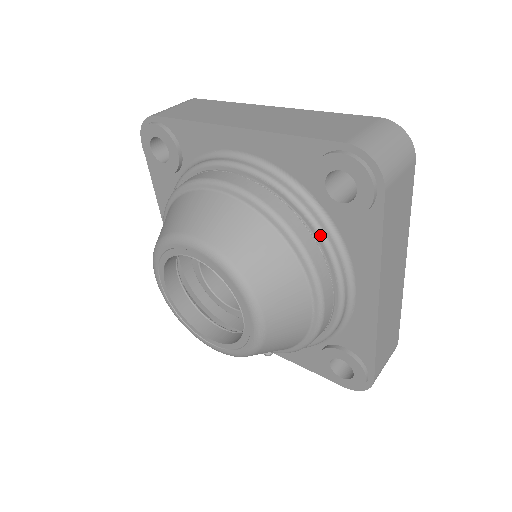
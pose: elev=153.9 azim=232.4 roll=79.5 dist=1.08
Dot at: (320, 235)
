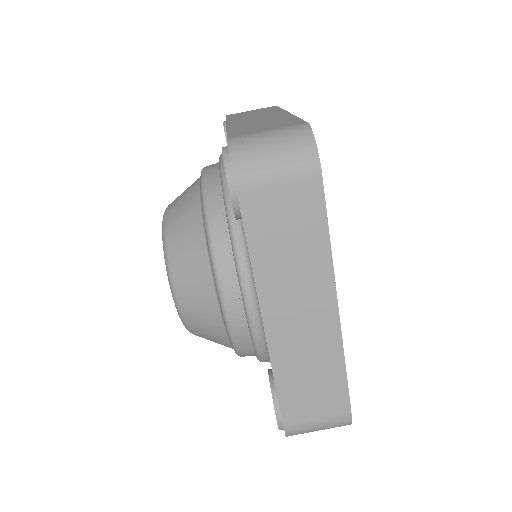
Dot at: (230, 233)
